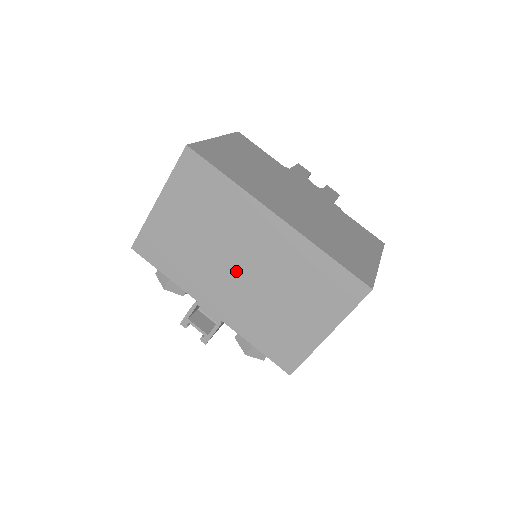
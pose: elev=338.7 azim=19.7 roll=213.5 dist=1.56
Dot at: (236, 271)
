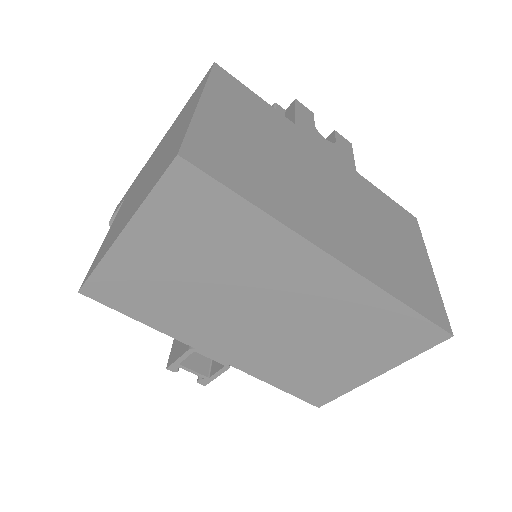
Dot at: (258, 318)
